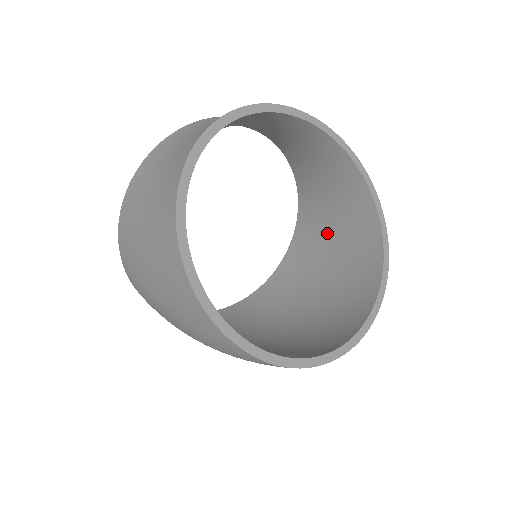
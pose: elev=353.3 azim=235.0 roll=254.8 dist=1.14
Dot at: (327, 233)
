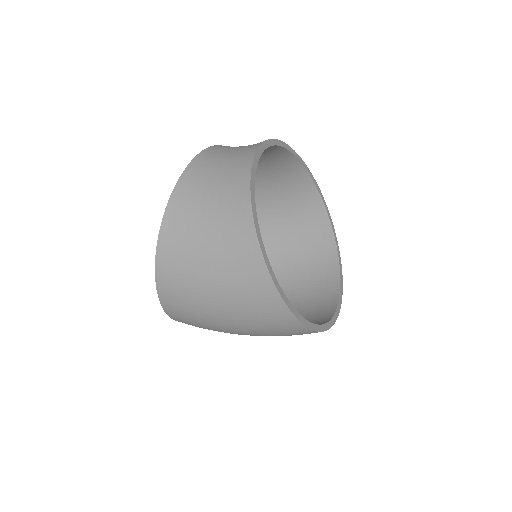
Dot at: (276, 219)
